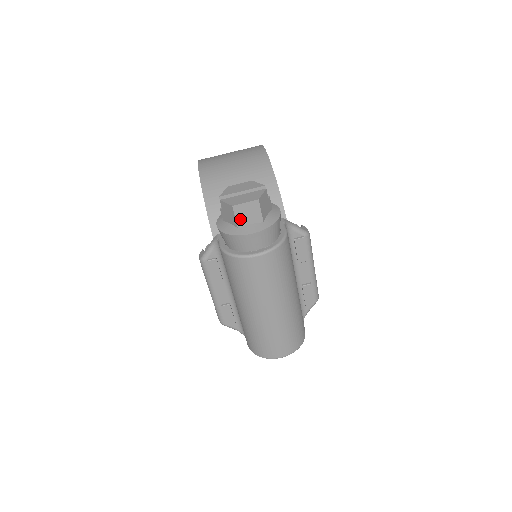
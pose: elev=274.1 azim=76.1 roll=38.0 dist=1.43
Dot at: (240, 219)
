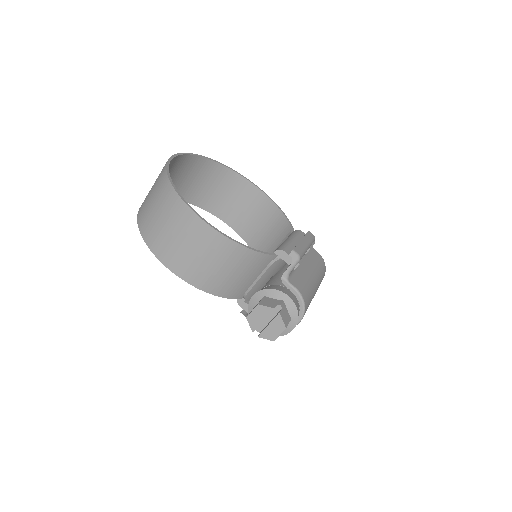
Dot at: occluded
